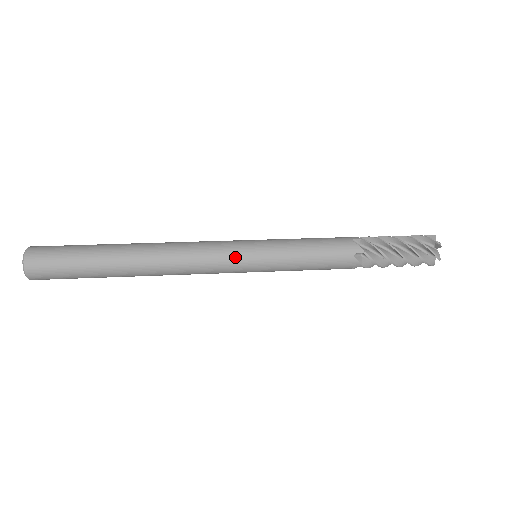
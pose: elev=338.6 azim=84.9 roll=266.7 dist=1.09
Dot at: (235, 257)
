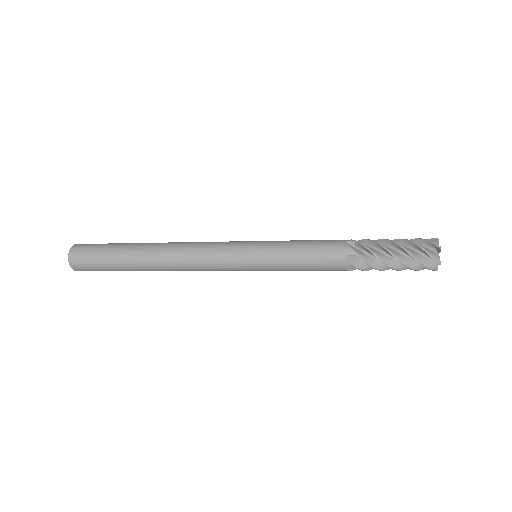
Dot at: (233, 256)
